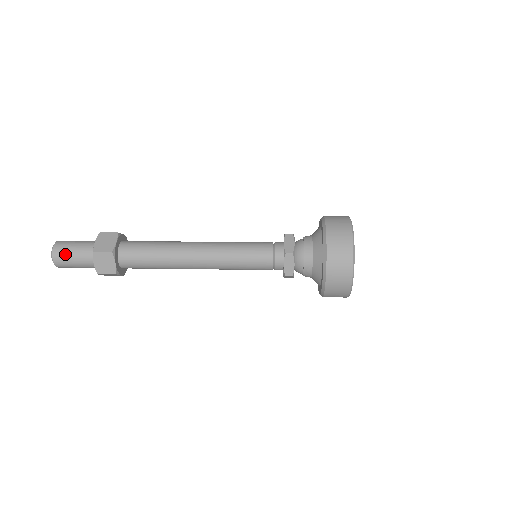
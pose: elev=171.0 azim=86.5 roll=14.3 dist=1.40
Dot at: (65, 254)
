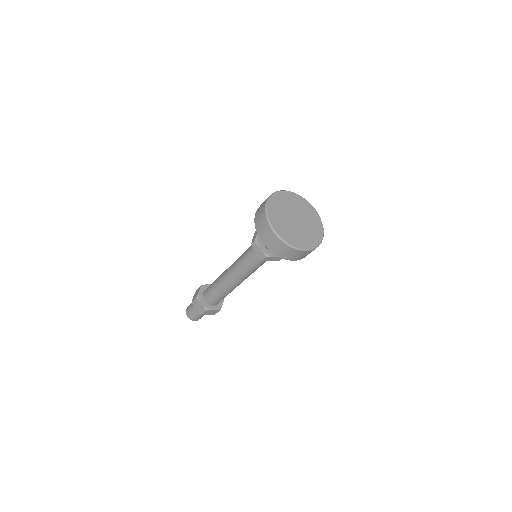
Dot at: (191, 303)
